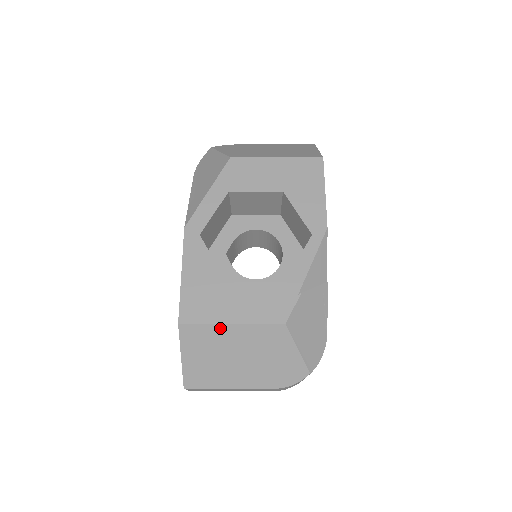
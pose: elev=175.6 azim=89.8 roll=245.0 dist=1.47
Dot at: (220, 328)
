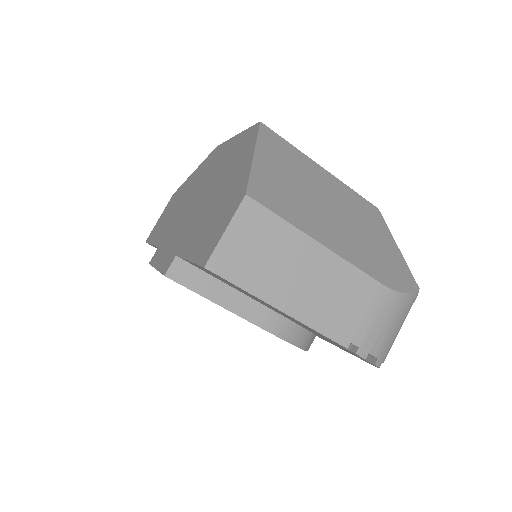
Dot at: (309, 162)
